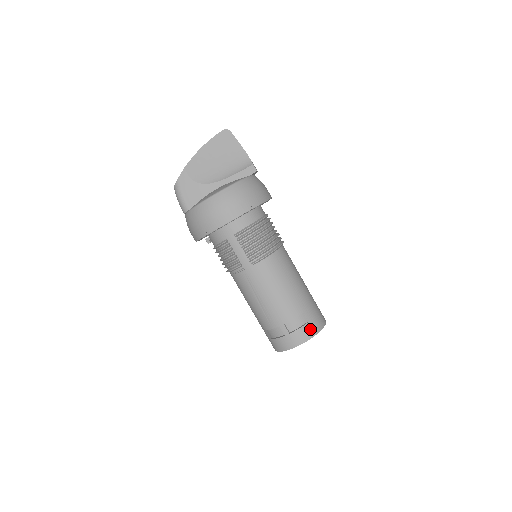
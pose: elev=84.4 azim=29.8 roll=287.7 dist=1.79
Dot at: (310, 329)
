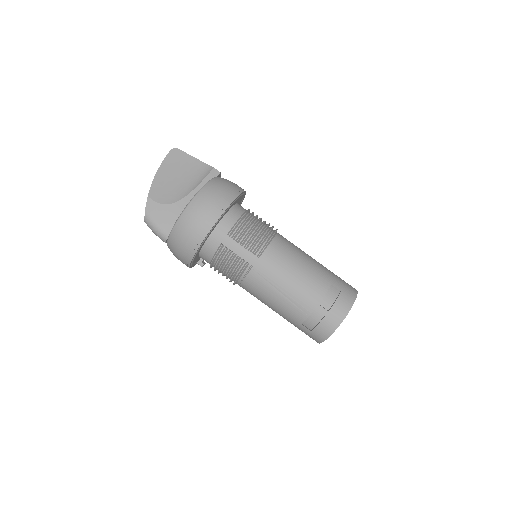
Dot at: (346, 298)
